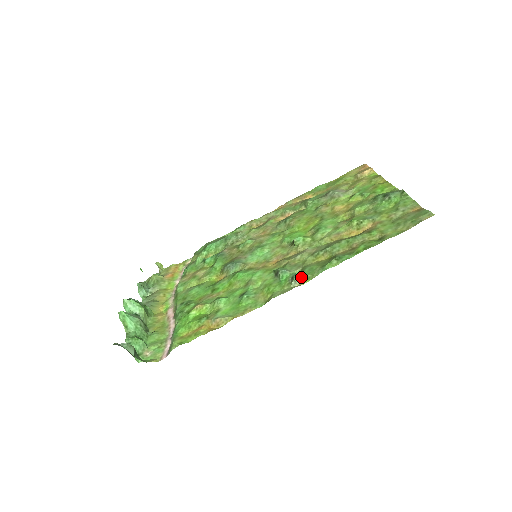
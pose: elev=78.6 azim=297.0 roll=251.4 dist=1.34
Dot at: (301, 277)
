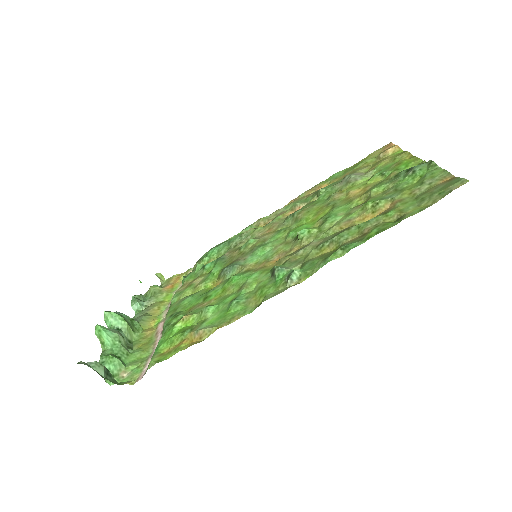
Dot at: (299, 274)
